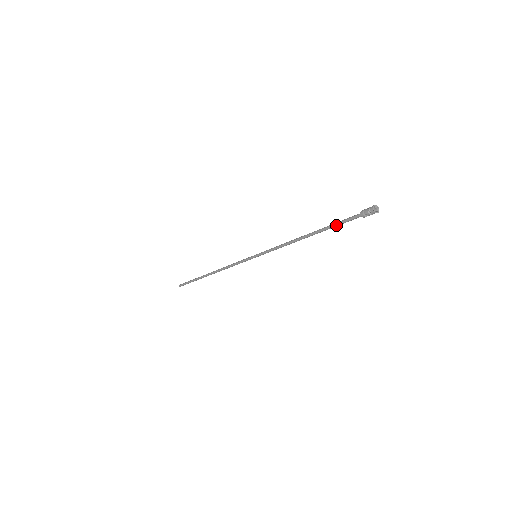
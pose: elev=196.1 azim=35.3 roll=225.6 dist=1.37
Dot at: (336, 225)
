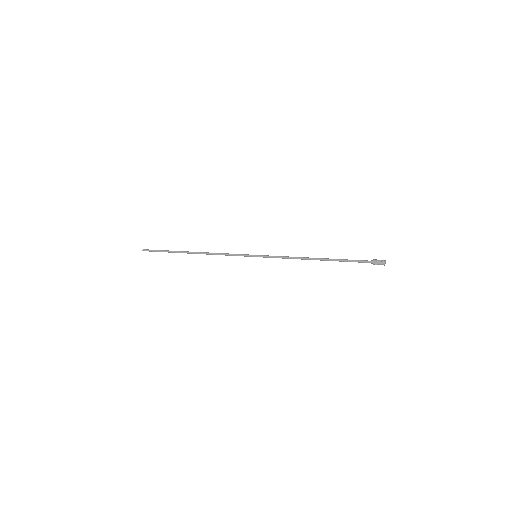
Dot at: (348, 261)
